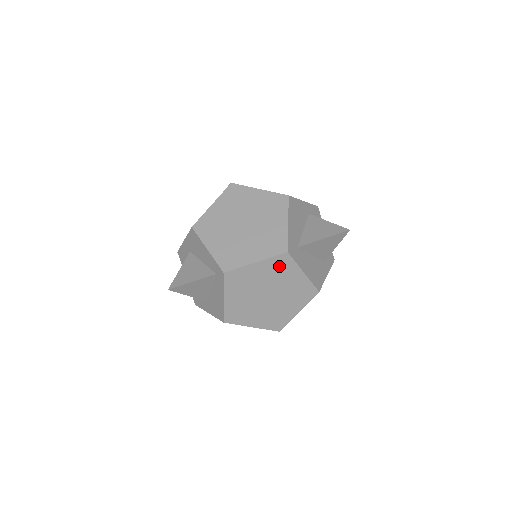
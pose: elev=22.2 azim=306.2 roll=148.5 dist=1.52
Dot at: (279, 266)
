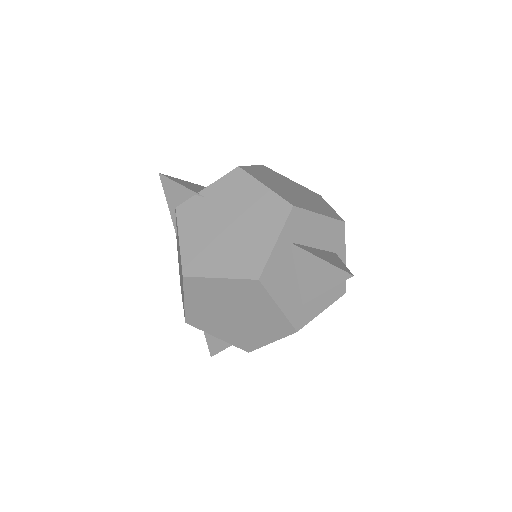
Dot at: occluded
